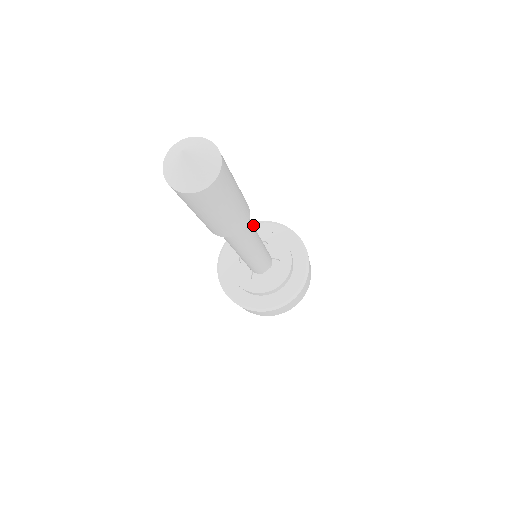
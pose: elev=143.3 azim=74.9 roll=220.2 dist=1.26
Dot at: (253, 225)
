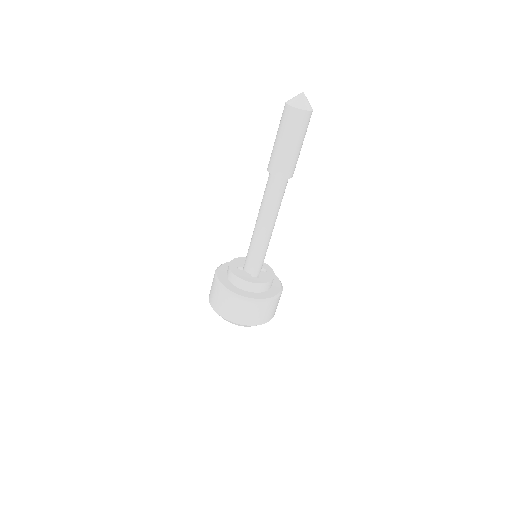
Dot at: occluded
